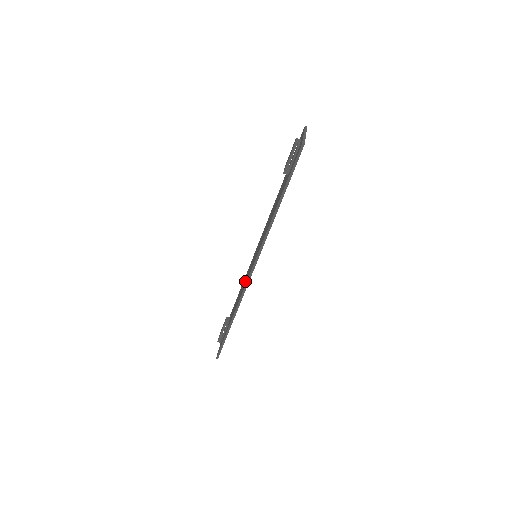
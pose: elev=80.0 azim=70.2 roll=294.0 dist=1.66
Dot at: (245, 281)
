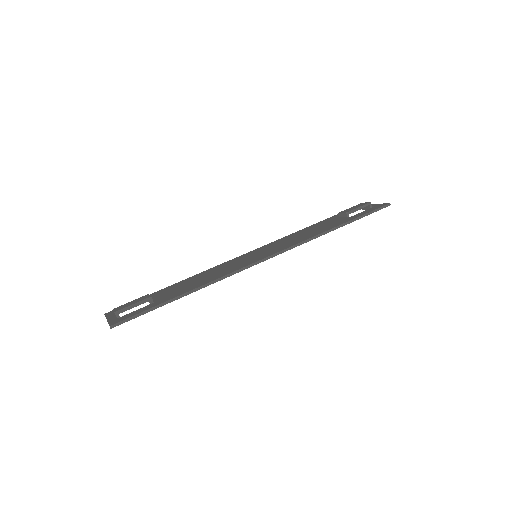
Dot at: (228, 268)
